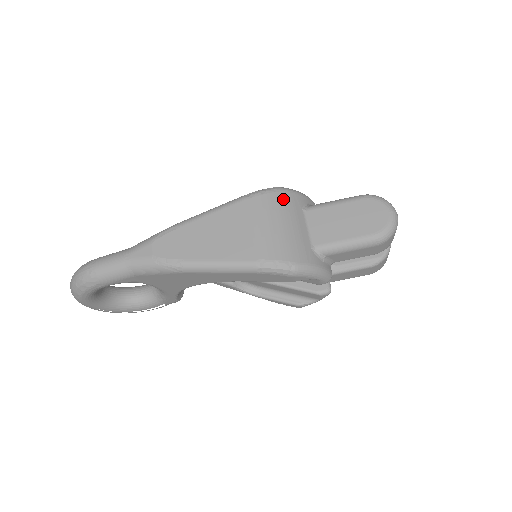
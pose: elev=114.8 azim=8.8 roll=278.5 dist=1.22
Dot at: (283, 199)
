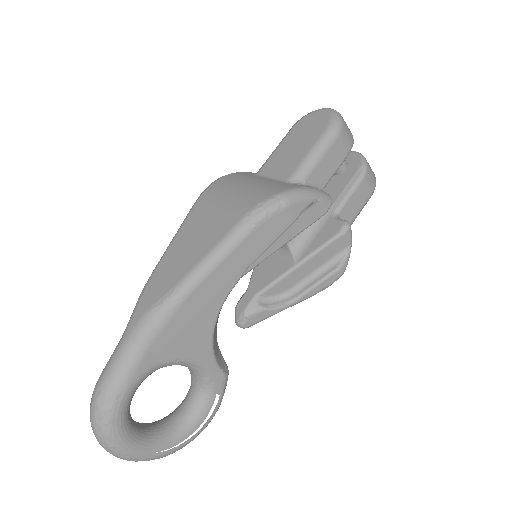
Dot at: (229, 178)
